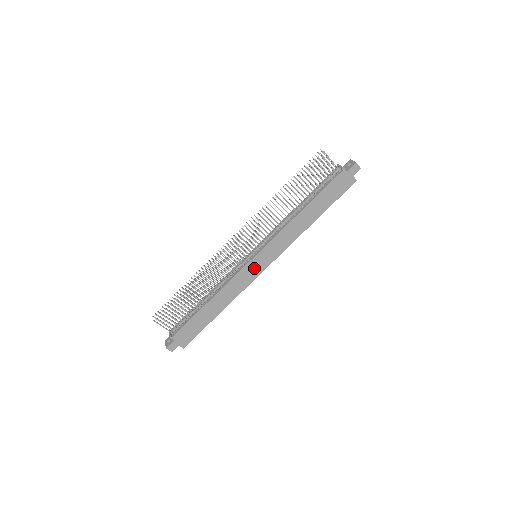
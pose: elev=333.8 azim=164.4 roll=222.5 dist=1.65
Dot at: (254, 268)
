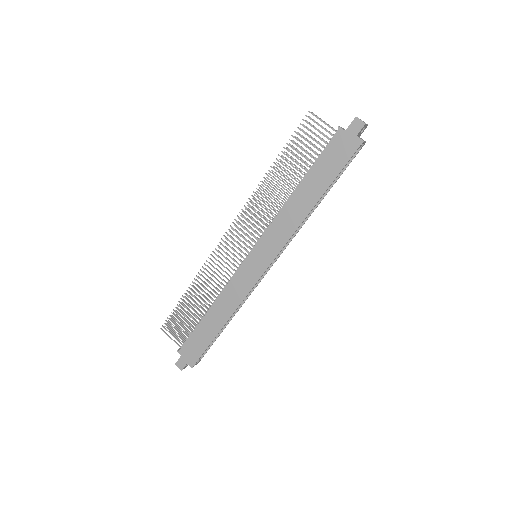
Dot at: (251, 270)
